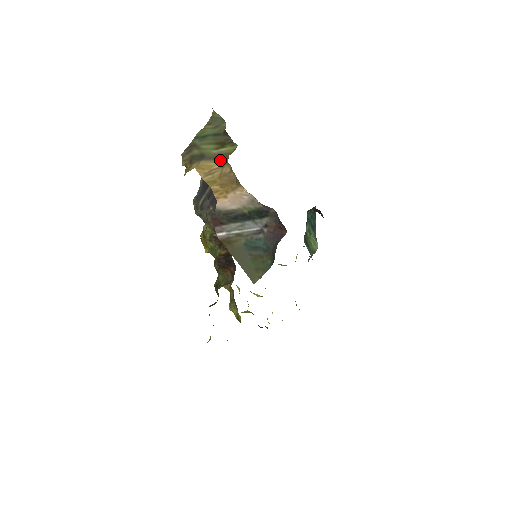
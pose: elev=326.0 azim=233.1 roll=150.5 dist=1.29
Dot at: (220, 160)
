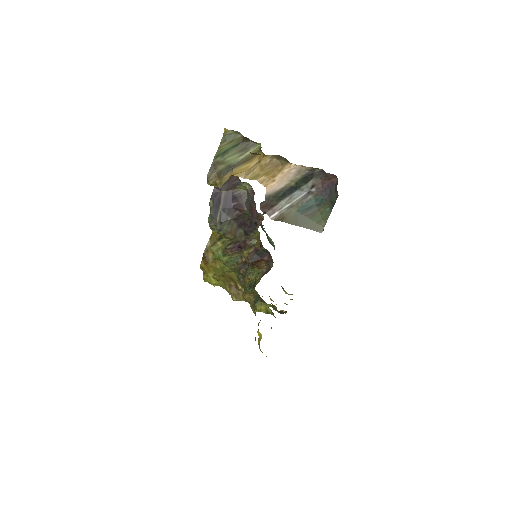
Dot at: (252, 160)
